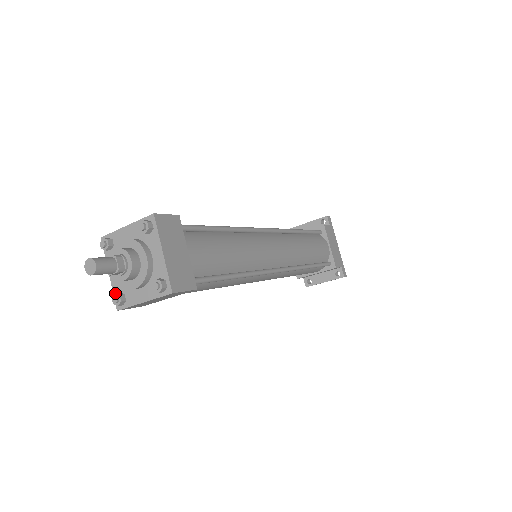
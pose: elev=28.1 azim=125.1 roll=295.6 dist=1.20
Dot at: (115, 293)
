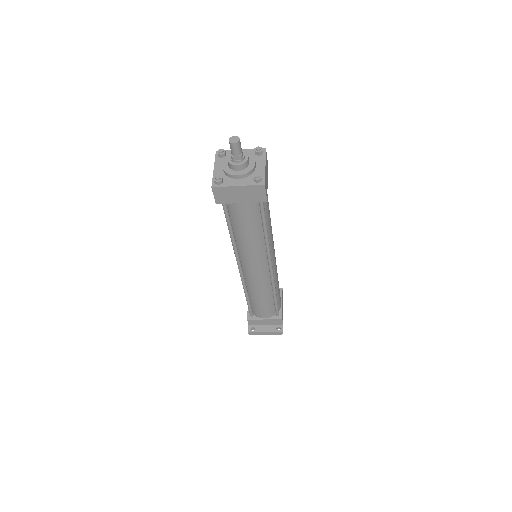
Dot at: (219, 175)
